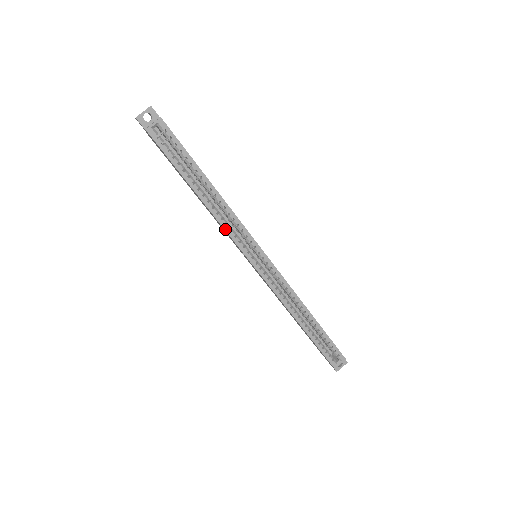
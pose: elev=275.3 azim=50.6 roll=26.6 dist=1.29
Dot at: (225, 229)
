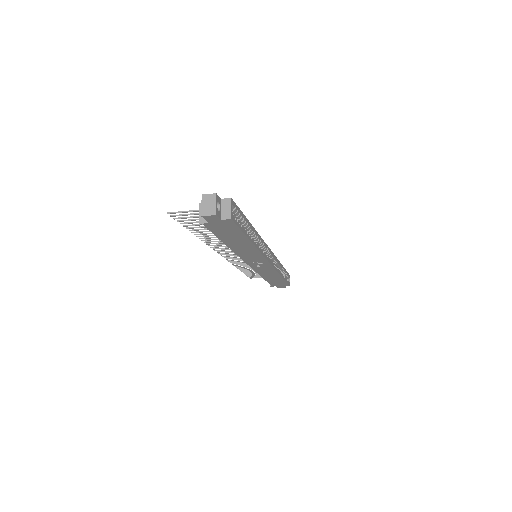
Dot at: (261, 253)
